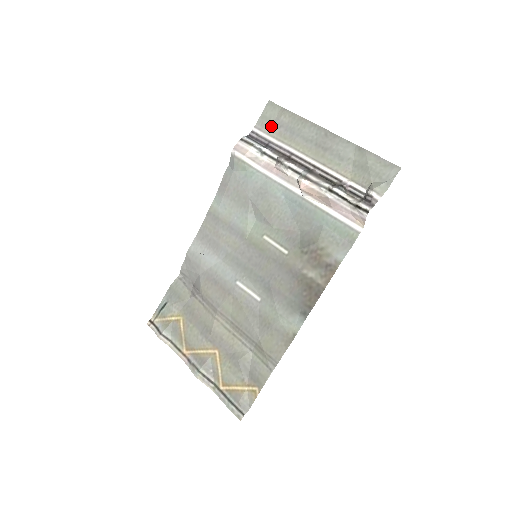
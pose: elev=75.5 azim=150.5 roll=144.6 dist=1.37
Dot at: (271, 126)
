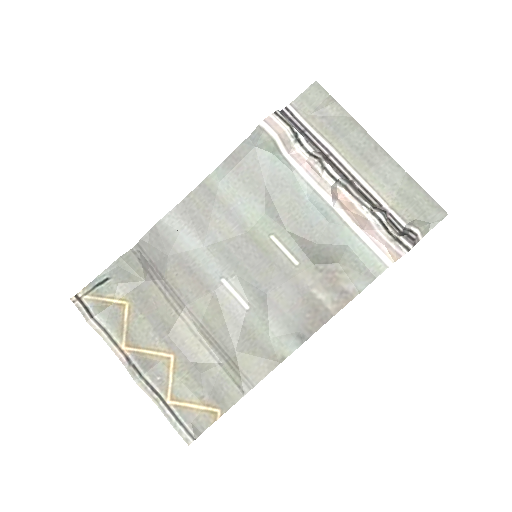
Dot at: (311, 111)
